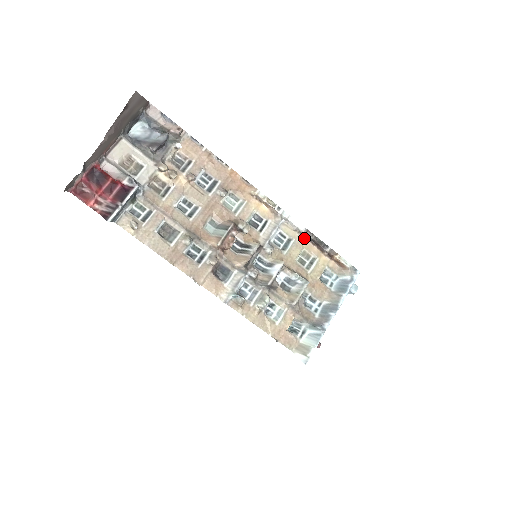
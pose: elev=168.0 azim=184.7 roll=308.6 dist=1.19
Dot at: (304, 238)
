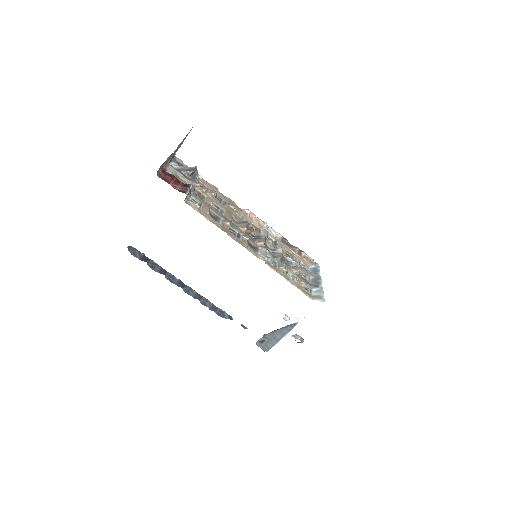
Dot at: (282, 243)
